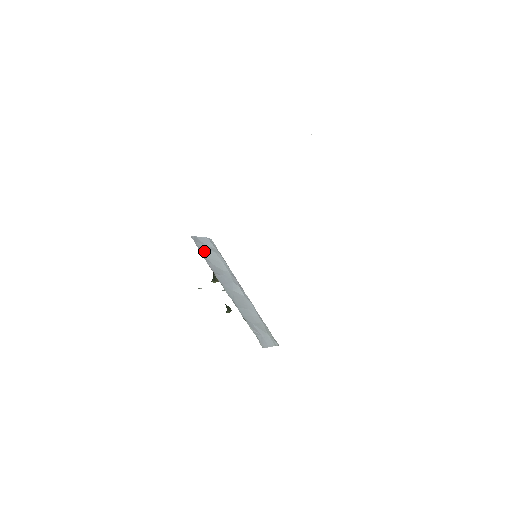
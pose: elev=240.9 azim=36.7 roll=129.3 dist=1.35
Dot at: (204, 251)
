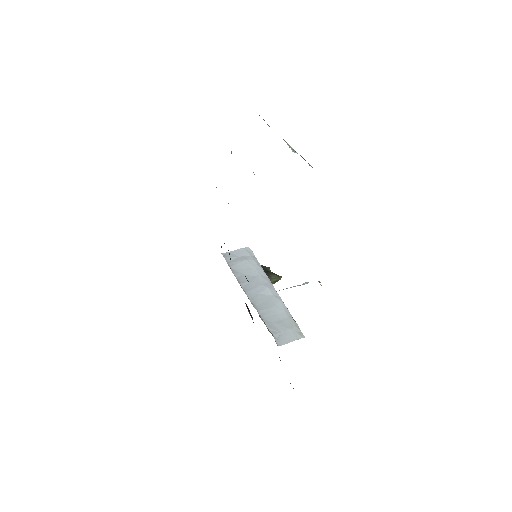
Dot at: (234, 264)
